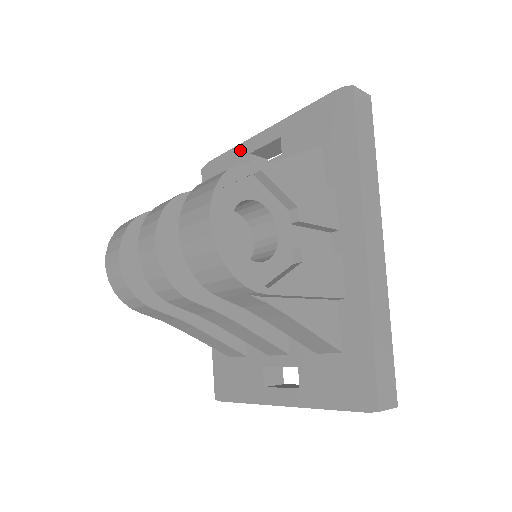
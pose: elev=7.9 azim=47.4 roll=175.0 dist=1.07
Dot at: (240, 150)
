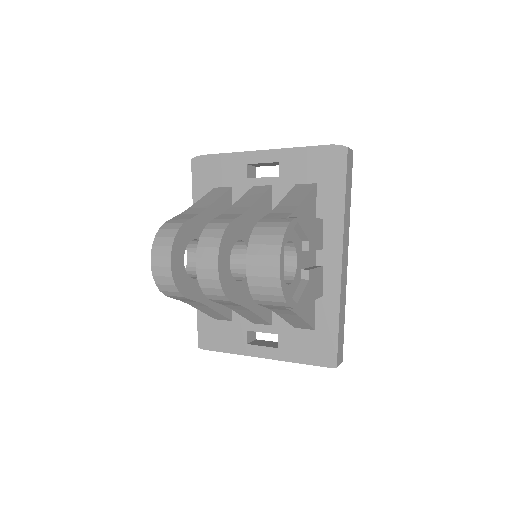
Dot at: (237, 158)
